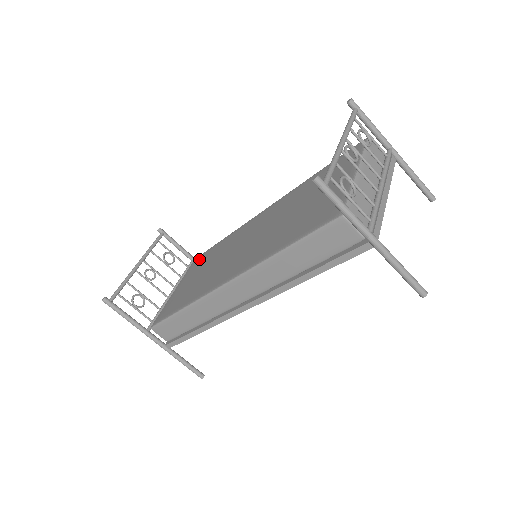
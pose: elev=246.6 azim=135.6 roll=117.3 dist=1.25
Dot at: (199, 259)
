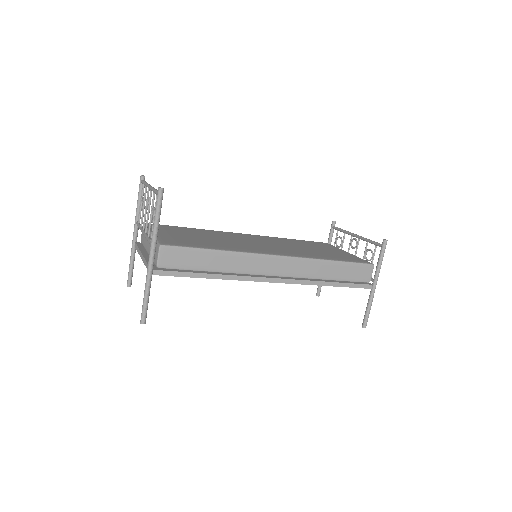
Dot at: (164, 226)
